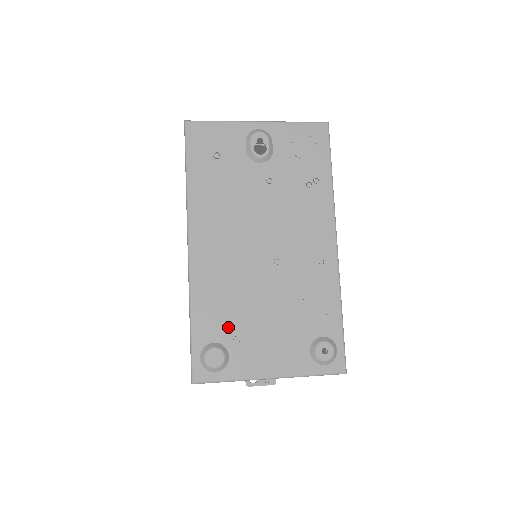
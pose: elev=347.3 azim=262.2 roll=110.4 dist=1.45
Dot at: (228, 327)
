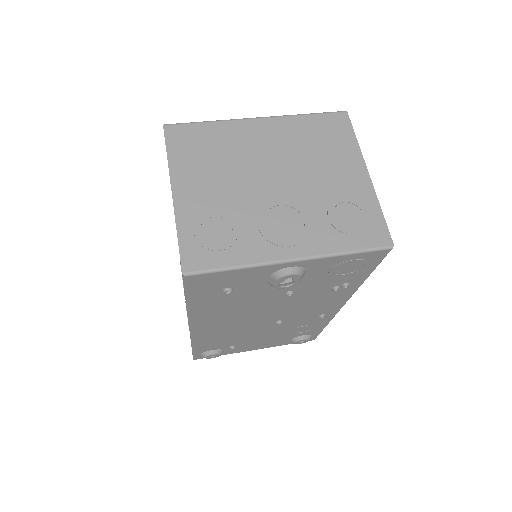
Dot at: (225, 345)
